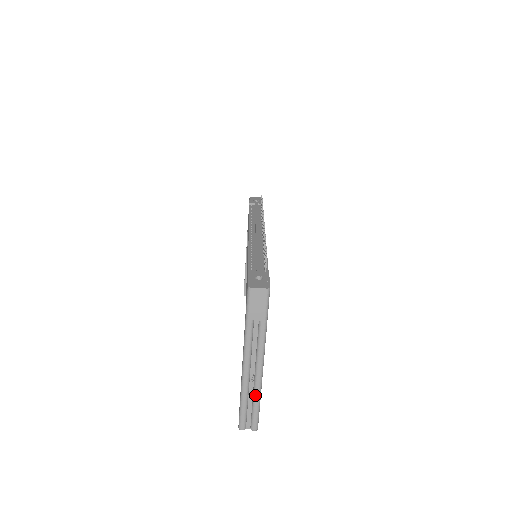
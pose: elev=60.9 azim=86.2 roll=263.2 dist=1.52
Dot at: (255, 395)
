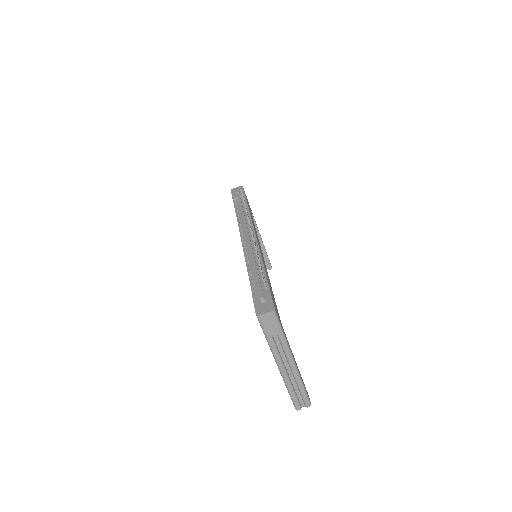
Dot at: (298, 384)
